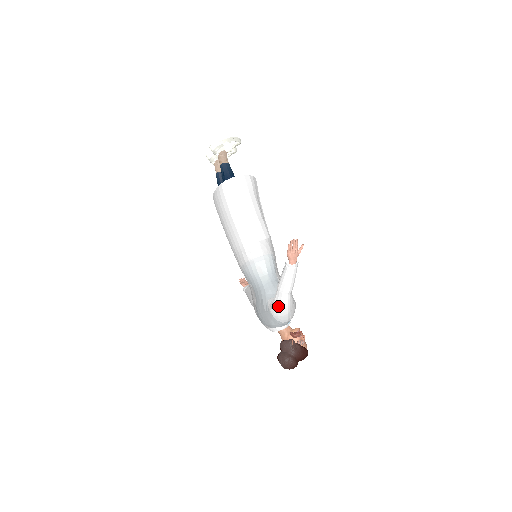
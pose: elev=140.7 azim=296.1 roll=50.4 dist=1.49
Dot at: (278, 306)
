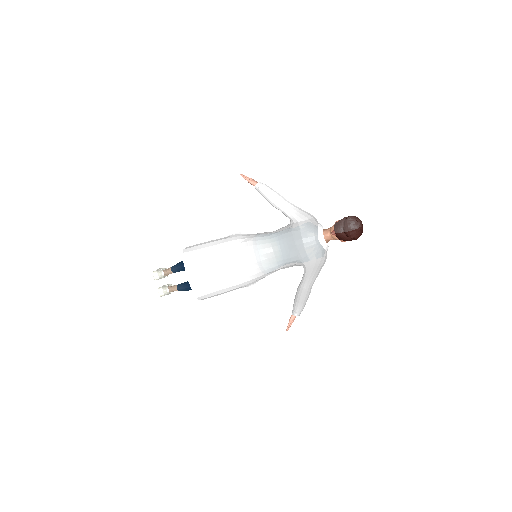
Dot at: (294, 211)
